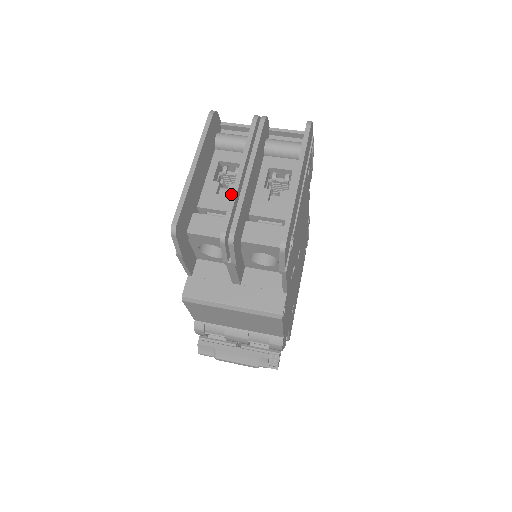
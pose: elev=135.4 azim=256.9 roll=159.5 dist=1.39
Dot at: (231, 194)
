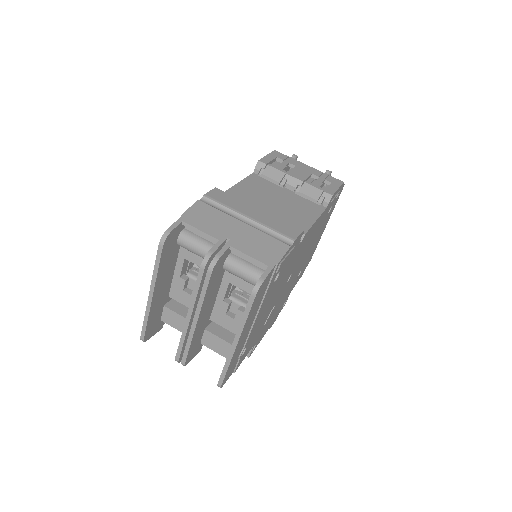
Dot at: occluded
